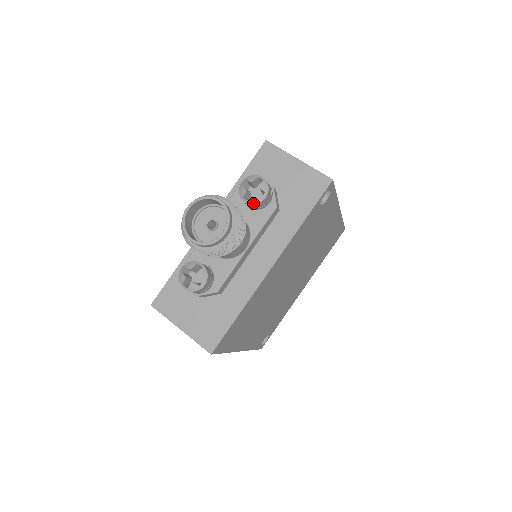
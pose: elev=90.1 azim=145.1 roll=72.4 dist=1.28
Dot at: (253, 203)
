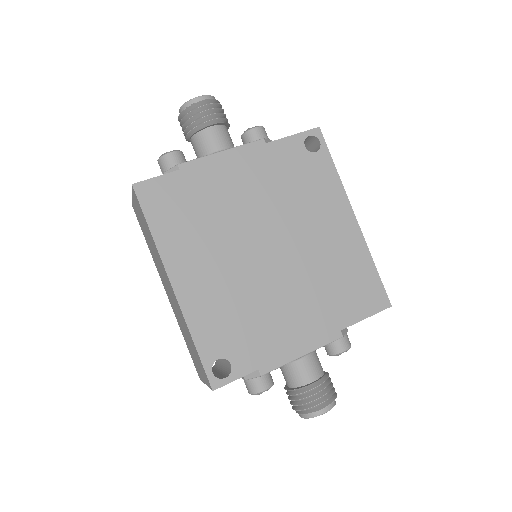
Dot at: (245, 132)
